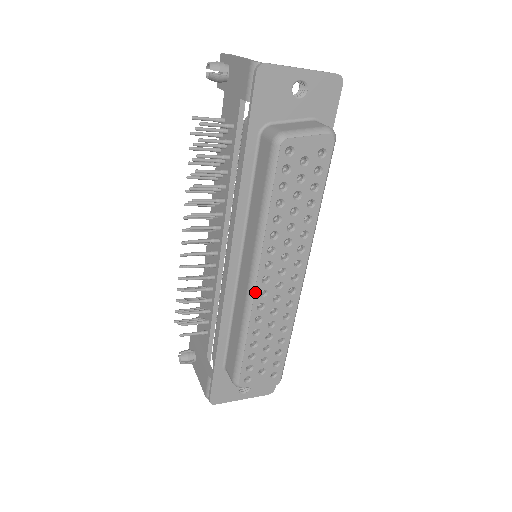
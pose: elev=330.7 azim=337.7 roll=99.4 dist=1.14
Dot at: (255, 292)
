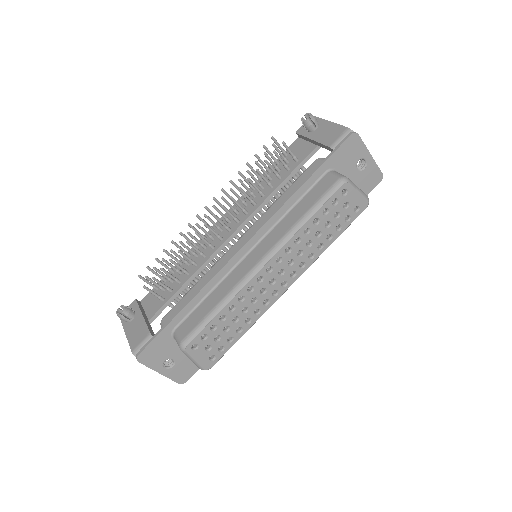
Dot at: (257, 274)
